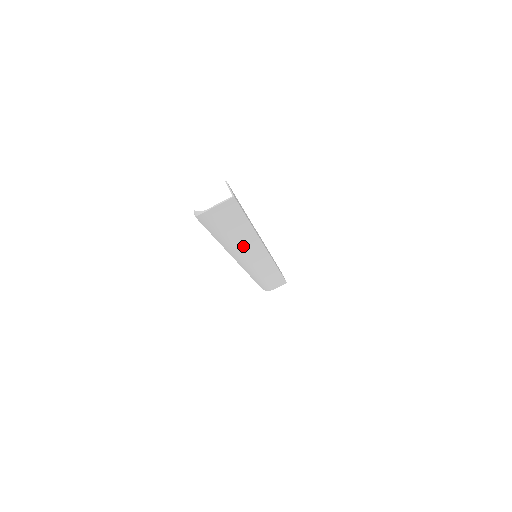
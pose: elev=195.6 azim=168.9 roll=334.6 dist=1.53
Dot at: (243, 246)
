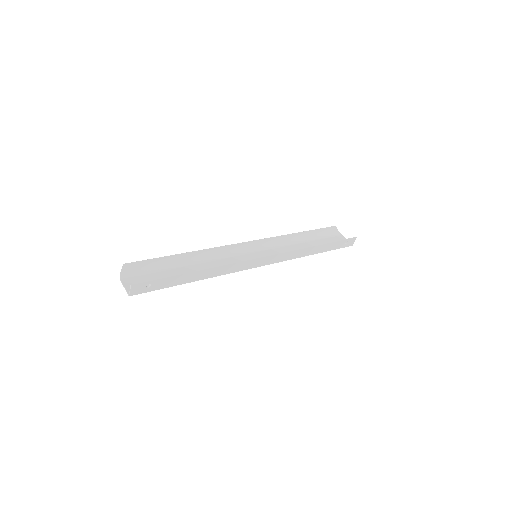
Dot at: (214, 264)
